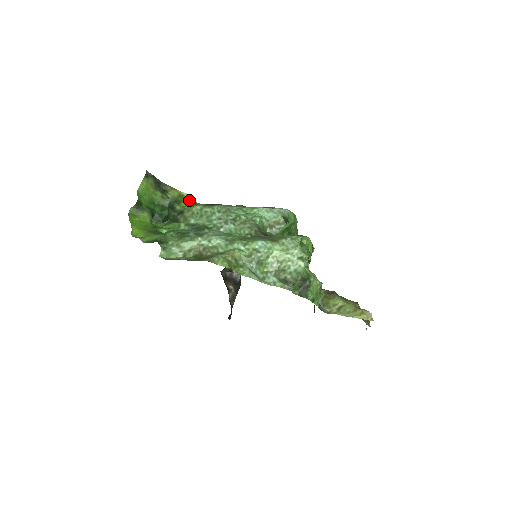
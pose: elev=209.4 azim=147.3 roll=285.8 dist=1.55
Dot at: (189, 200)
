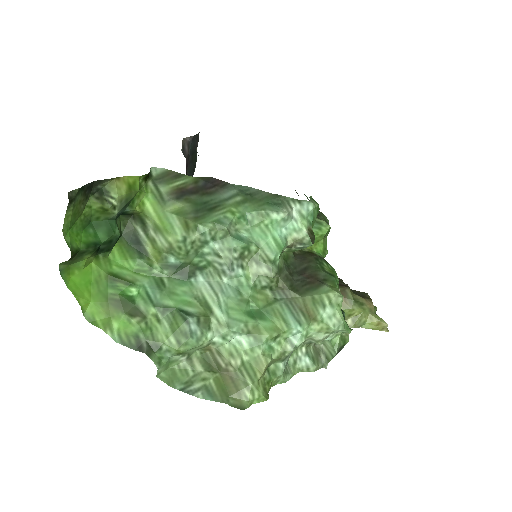
Dot at: (142, 180)
